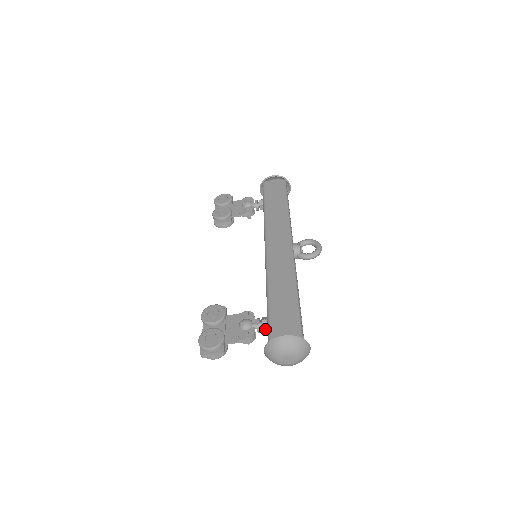
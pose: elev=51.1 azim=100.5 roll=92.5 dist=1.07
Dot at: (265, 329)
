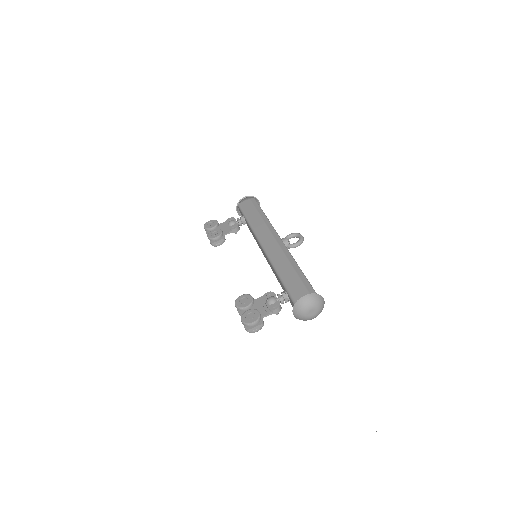
Dot at: (287, 299)
